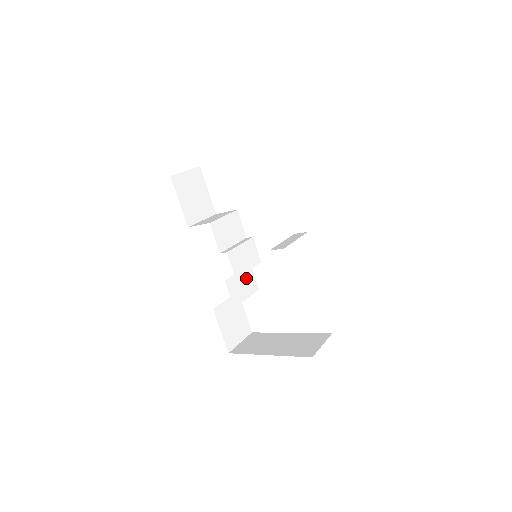
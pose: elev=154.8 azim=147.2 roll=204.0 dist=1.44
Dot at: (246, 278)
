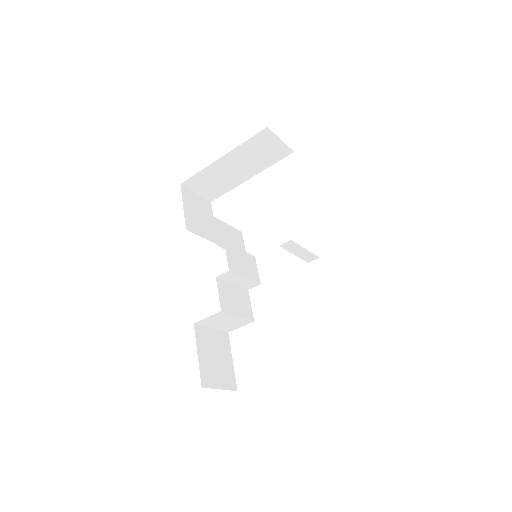
Dot at: (241, 298)
